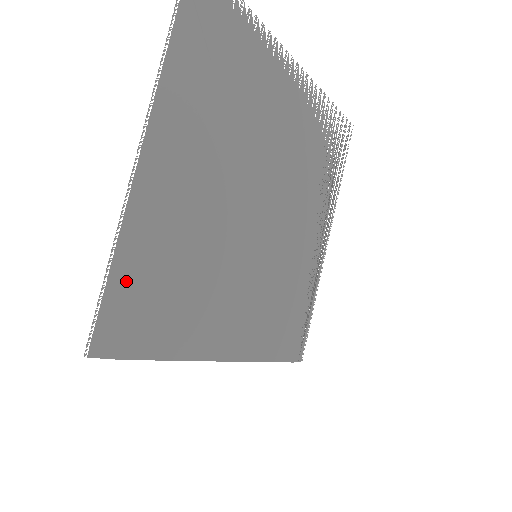
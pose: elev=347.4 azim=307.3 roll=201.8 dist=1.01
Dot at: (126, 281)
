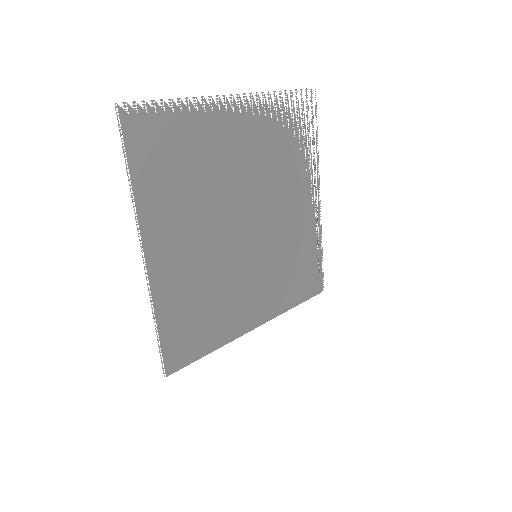
Dot at: (171, 329)
